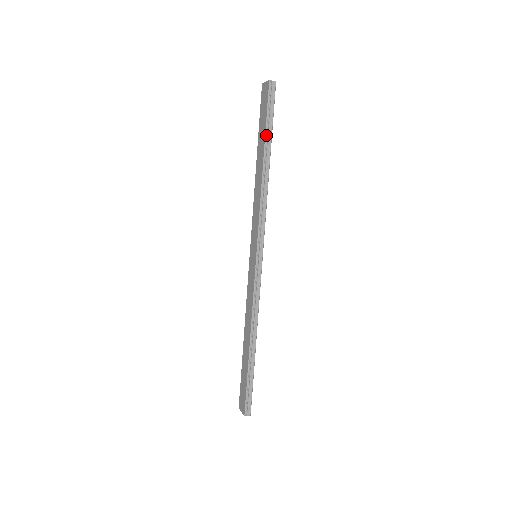
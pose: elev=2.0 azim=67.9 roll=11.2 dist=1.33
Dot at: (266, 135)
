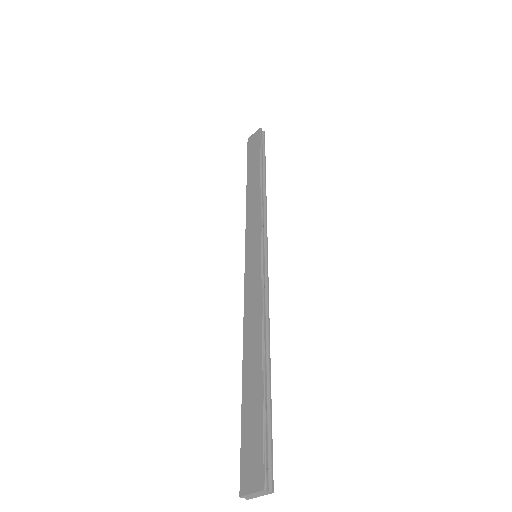
Dot at: (261, 157)
